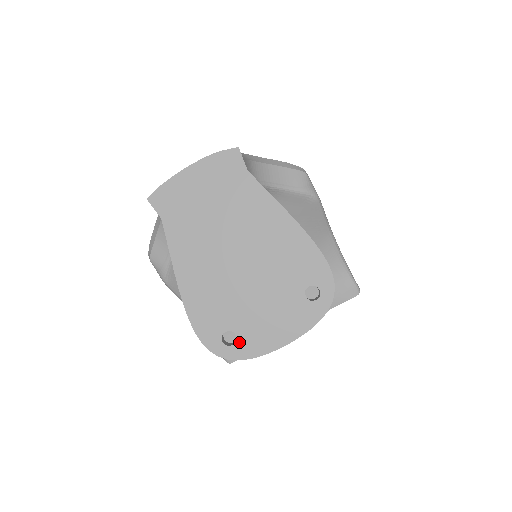
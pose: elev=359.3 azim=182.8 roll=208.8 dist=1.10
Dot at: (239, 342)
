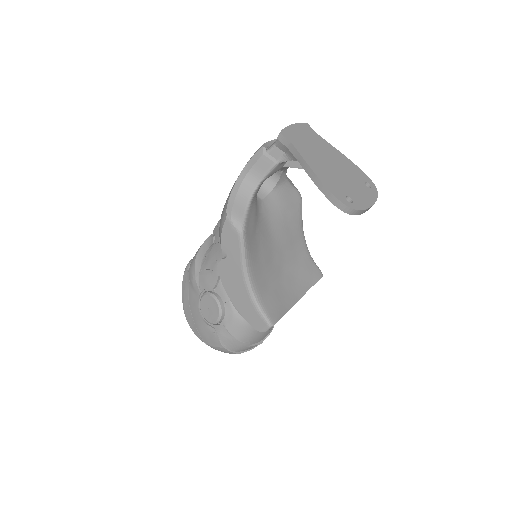
Dot at: (354, 202)
